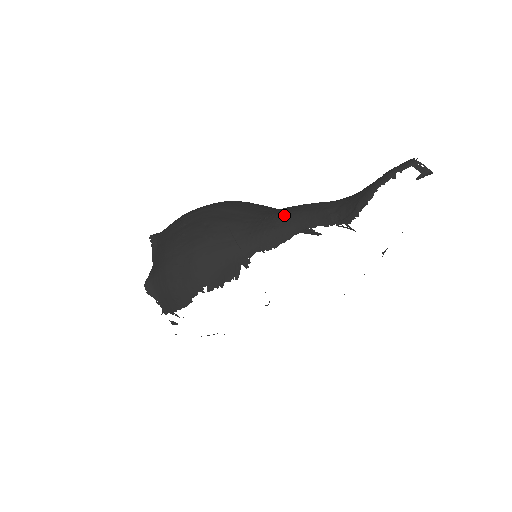
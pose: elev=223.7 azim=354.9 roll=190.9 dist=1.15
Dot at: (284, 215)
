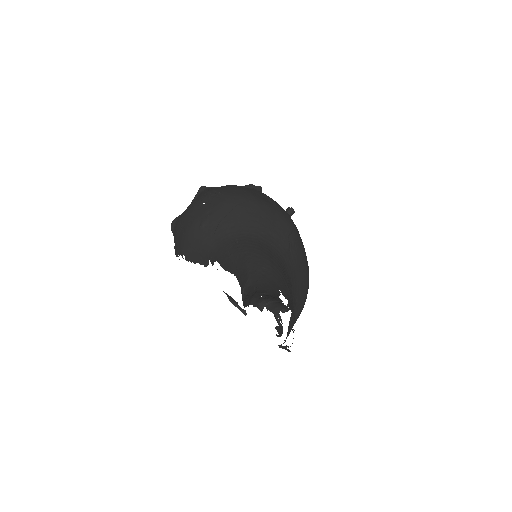
Dot at: (241, 253)
